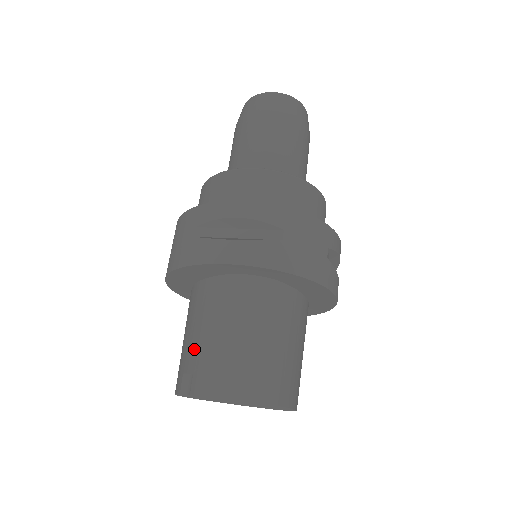
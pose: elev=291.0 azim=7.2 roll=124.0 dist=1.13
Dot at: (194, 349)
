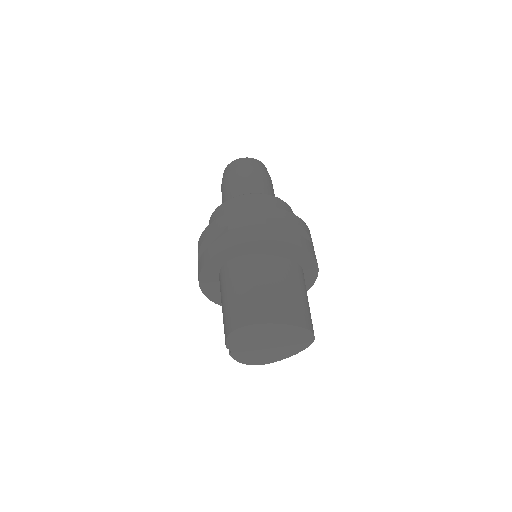
Dot at: occluded
